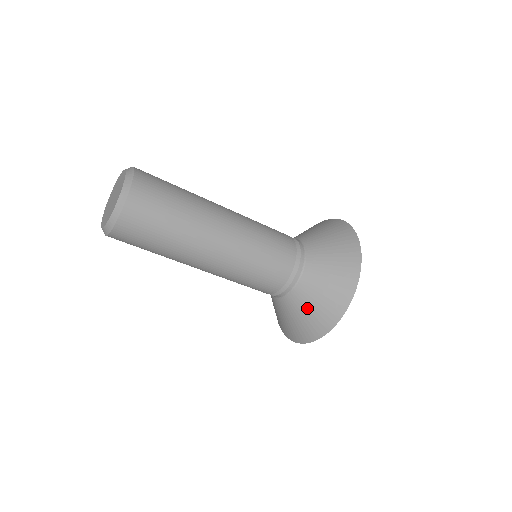
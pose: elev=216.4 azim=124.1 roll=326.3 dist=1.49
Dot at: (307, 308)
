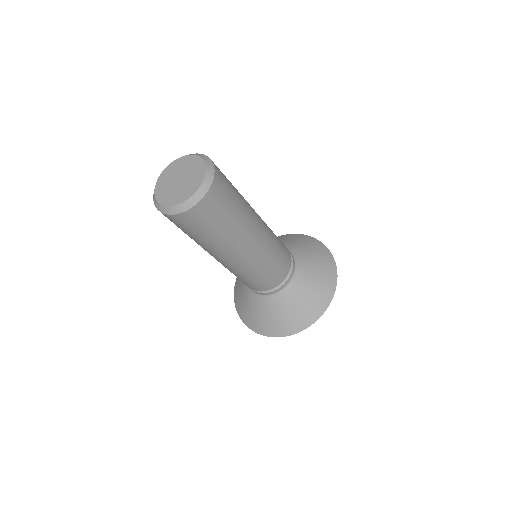
Dot at: (306, 293)
